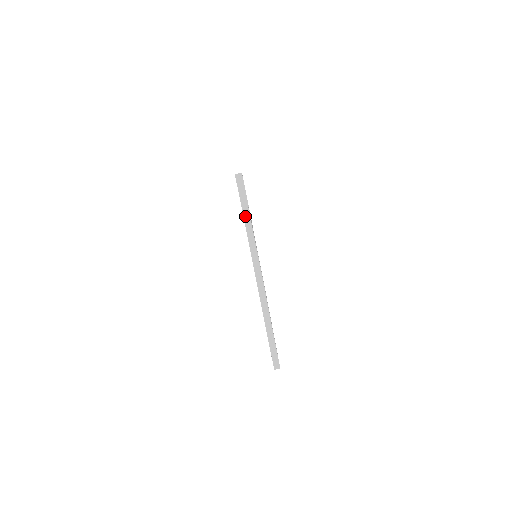
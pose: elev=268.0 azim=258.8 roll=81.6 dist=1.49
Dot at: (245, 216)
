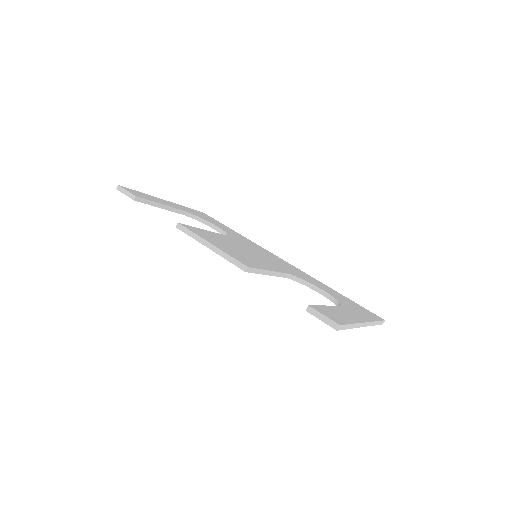
Dot at: (350, 328)
